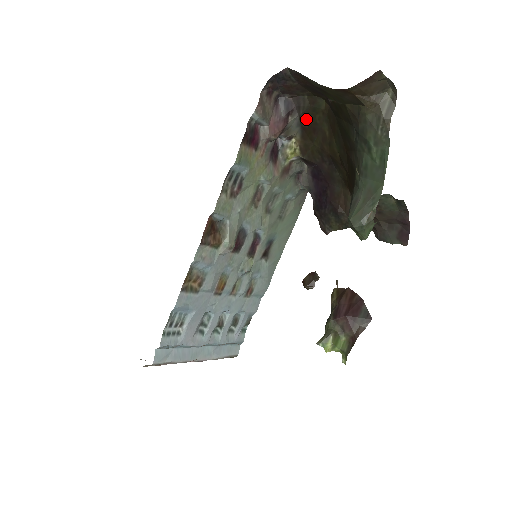
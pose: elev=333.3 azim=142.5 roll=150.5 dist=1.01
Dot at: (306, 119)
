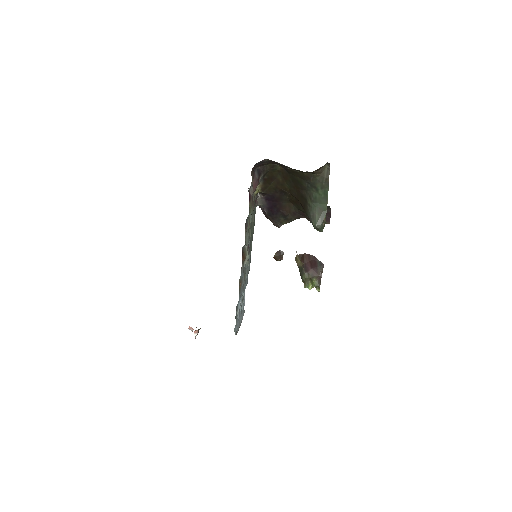
Dot at: (267, 175)
